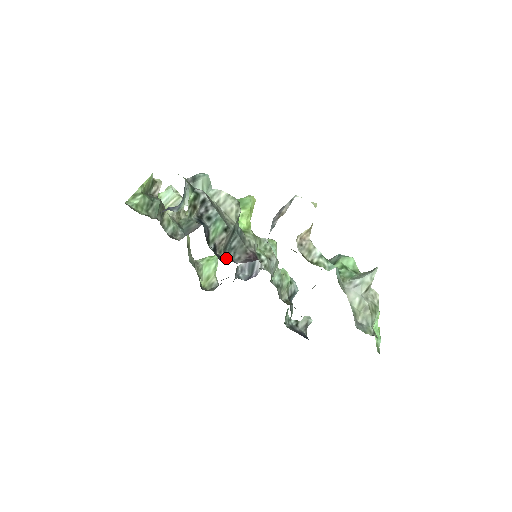
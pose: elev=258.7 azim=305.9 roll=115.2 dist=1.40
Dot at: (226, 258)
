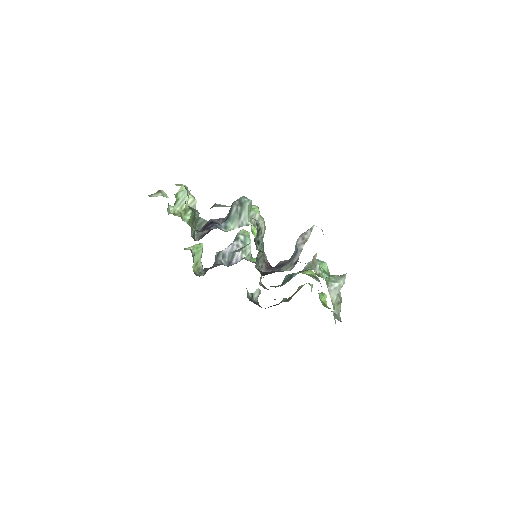
Dot at: (258, 269)
